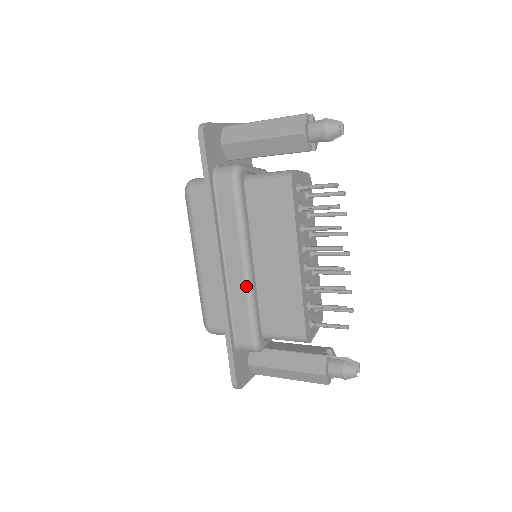
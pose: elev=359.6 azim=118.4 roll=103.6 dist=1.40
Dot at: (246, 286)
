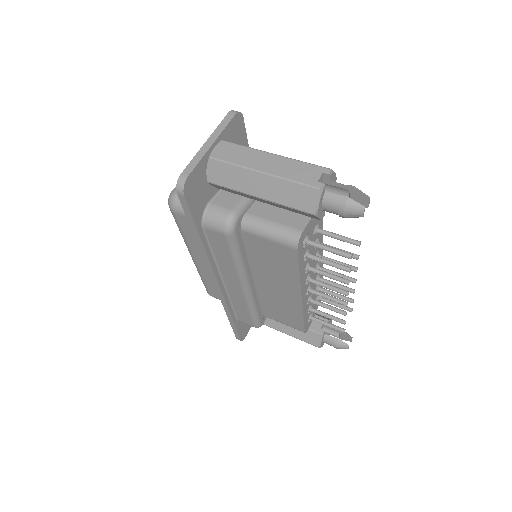
Dot at: (246, 300)
